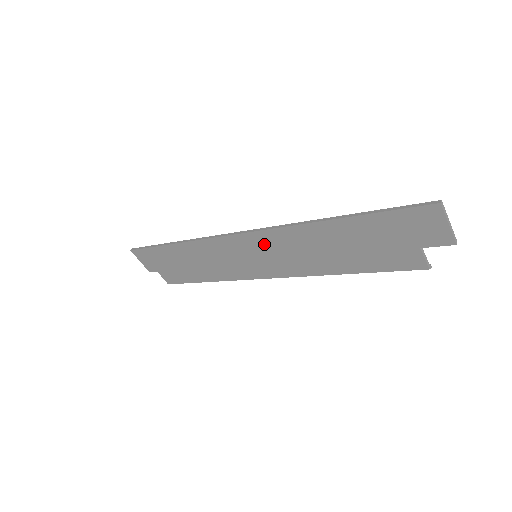
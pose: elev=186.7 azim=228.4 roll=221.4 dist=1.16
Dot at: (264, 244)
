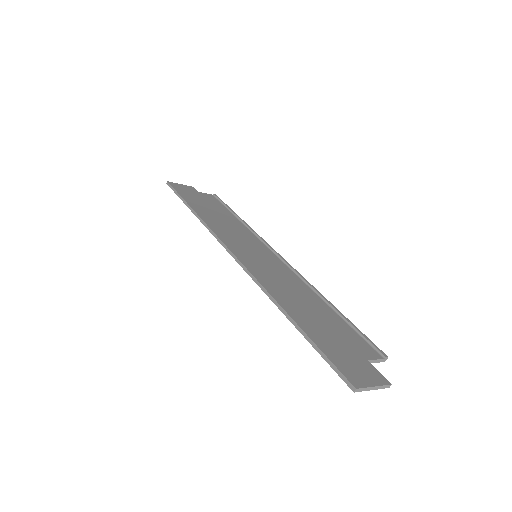
Dot at: occluded
